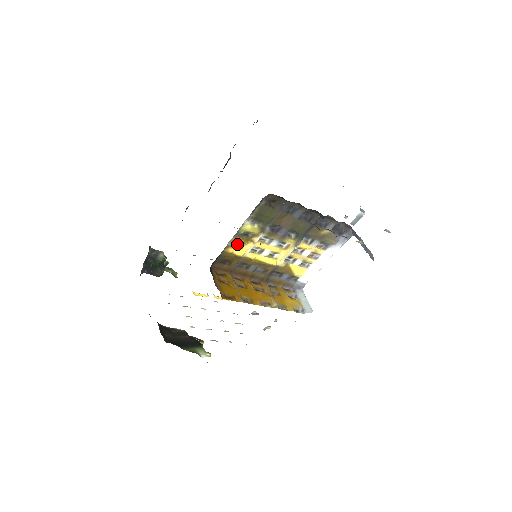
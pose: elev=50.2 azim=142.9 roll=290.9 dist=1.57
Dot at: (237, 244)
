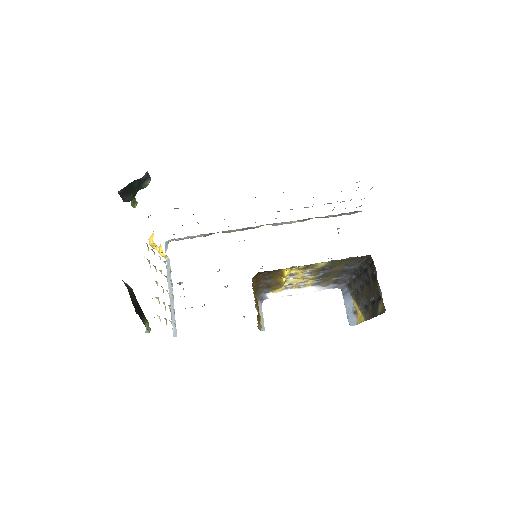
Dot at: (293, 266)
